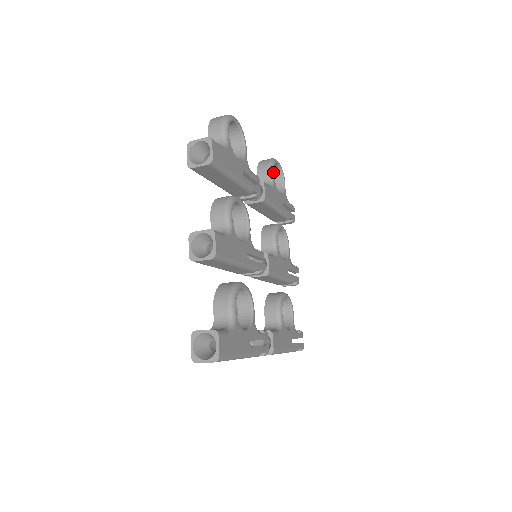
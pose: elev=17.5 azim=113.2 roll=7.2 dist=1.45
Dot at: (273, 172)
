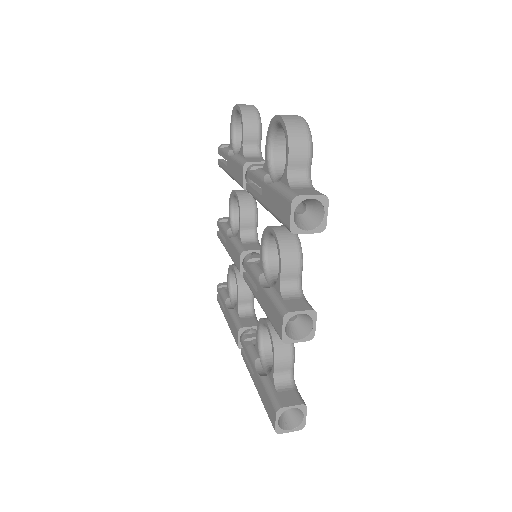
Dot at: (261, 134)
